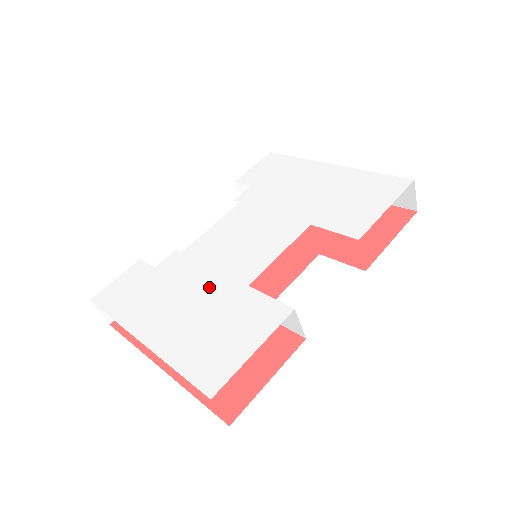
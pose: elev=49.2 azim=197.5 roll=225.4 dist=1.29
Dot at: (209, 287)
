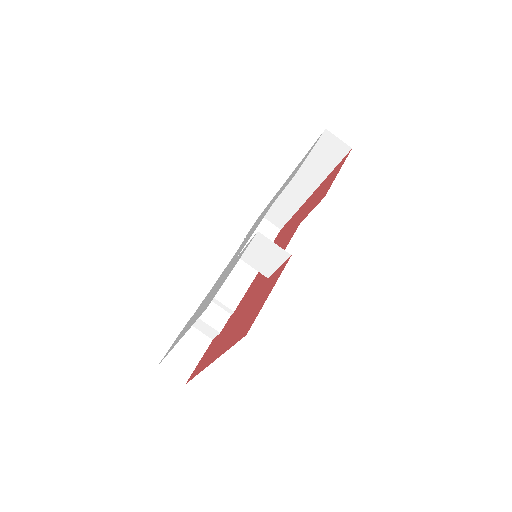
Dot at: occluded
